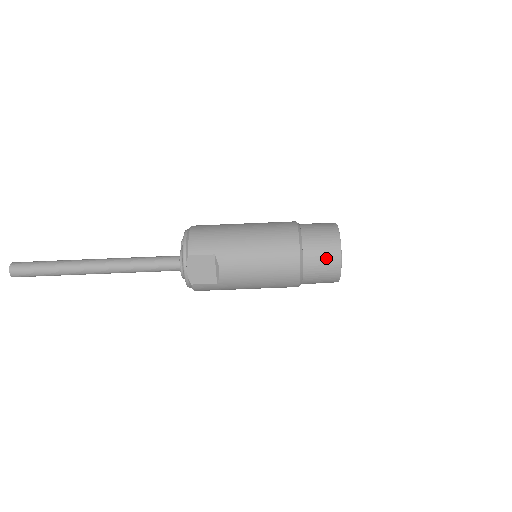
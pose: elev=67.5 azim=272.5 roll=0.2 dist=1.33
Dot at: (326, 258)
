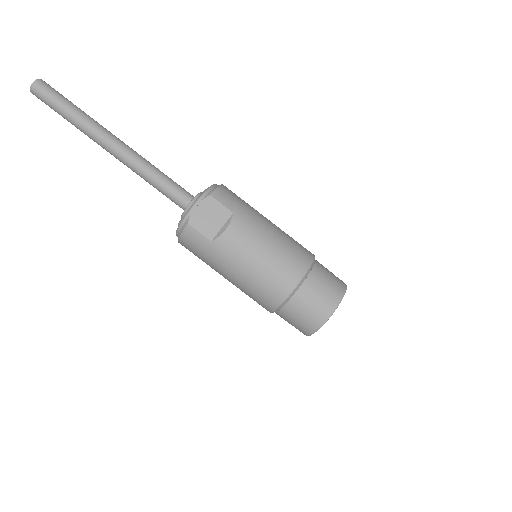
Dot at: (325, 296)
